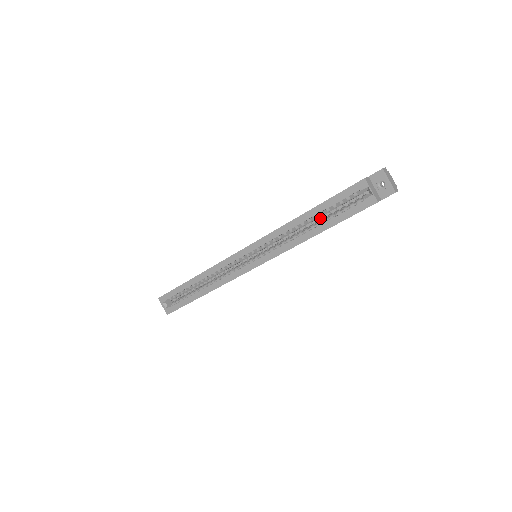
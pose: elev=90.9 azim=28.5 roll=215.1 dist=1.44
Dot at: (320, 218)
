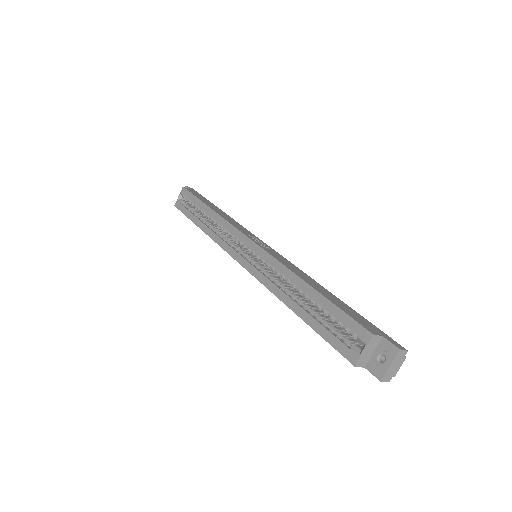
Dot at: occluded
